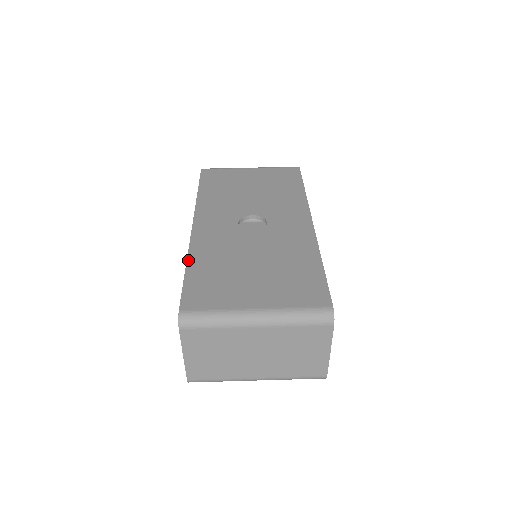
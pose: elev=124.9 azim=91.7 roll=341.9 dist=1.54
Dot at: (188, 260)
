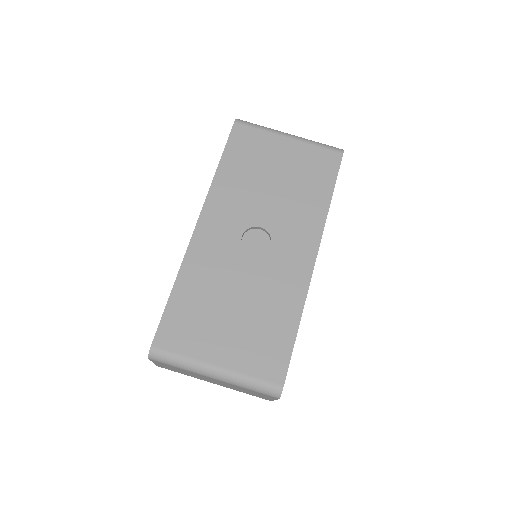
Dot at: (177, 279)
